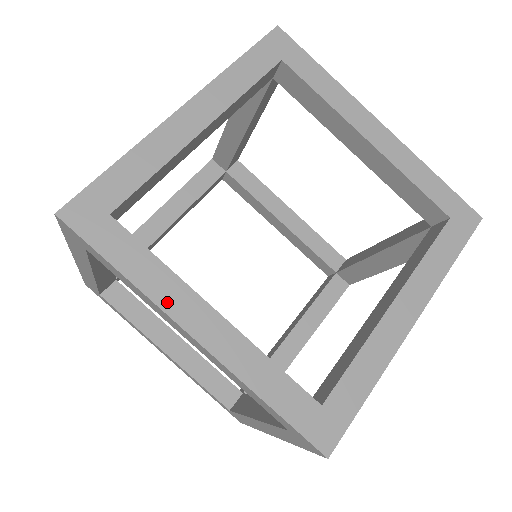
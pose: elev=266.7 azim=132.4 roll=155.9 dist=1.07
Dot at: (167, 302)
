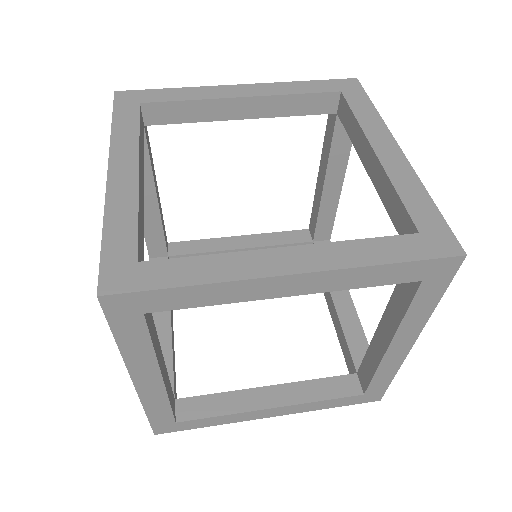
Dot at: (246, 272)
